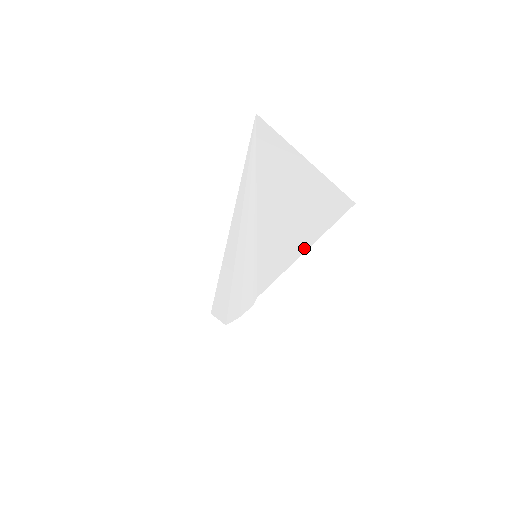
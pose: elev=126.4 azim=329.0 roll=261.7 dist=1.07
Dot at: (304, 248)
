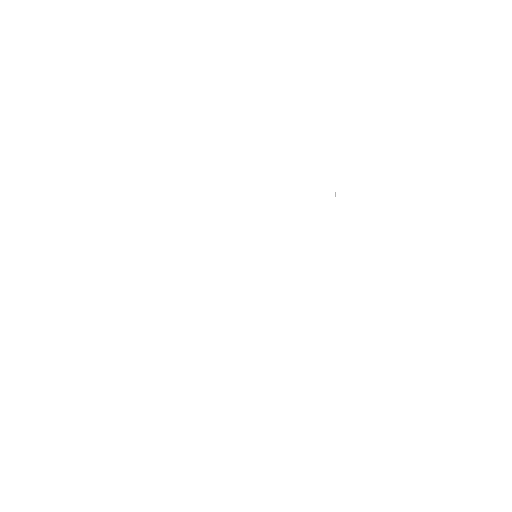
Dot at: (287, 267)
